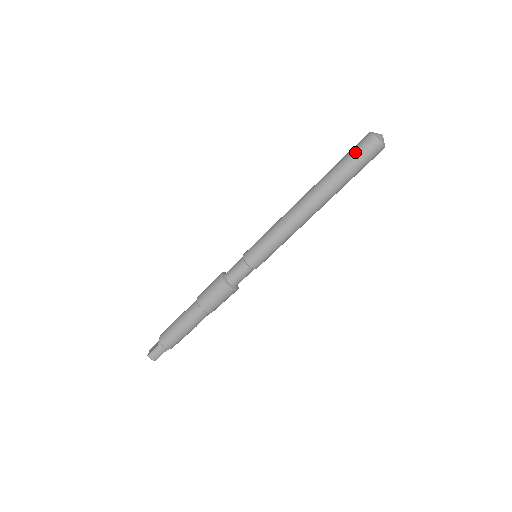
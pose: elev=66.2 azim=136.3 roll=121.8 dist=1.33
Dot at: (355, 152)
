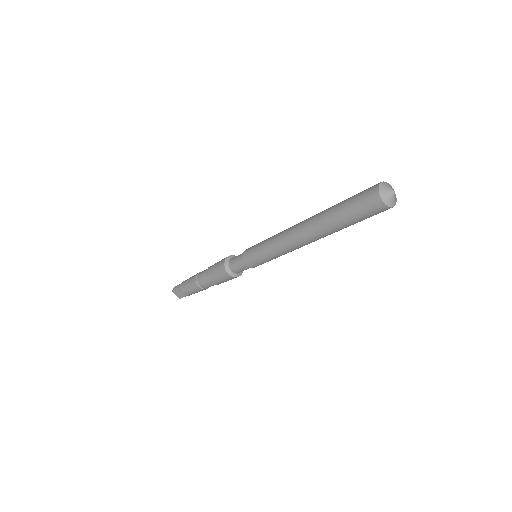
Dot at: (366, 218)
